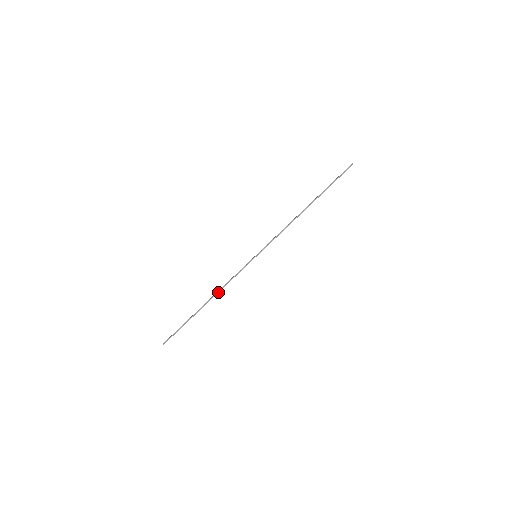
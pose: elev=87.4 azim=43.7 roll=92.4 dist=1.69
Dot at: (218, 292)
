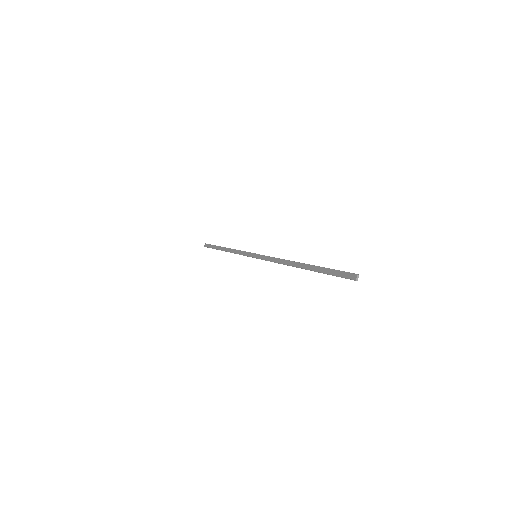
Dot at: occluded
